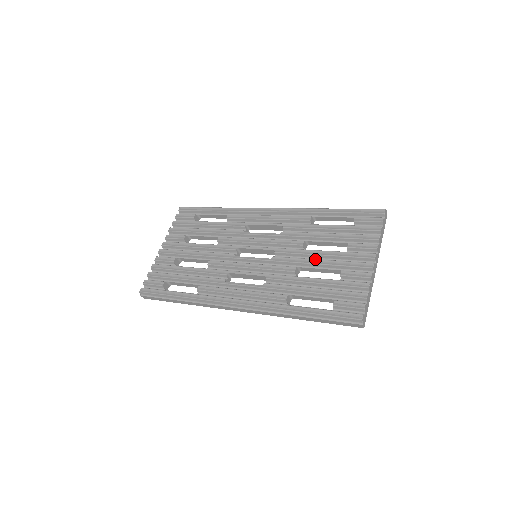
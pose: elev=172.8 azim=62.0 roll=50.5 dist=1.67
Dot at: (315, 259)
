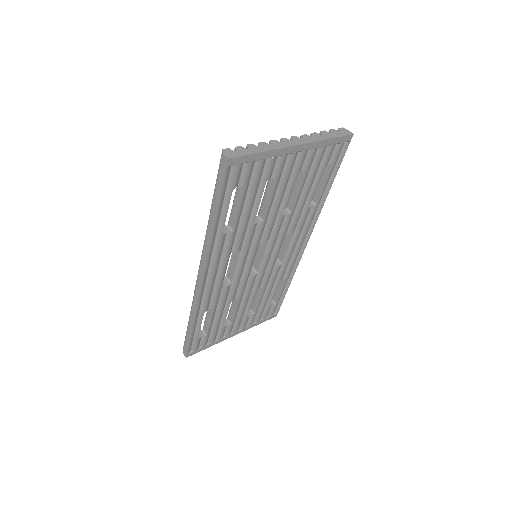
Dot at: occluded
